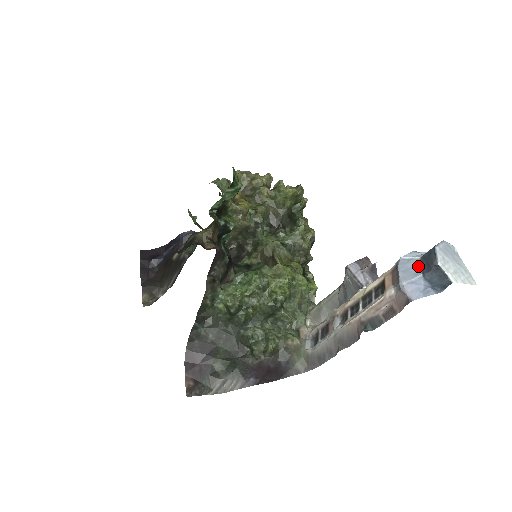
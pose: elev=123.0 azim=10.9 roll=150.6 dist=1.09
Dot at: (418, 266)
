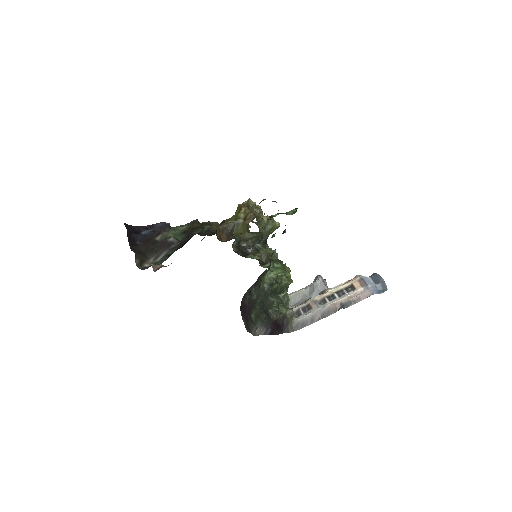
Dot at: (371, 280)
